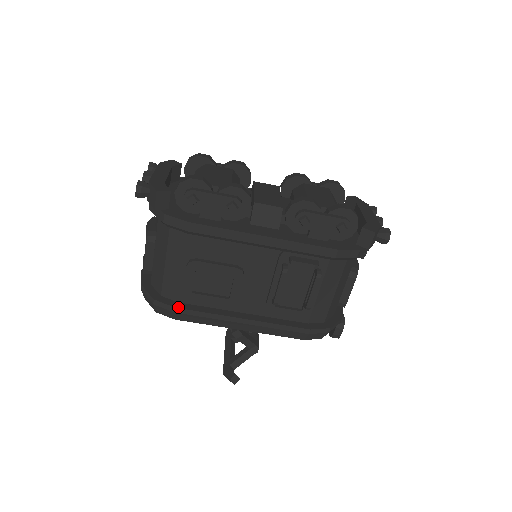
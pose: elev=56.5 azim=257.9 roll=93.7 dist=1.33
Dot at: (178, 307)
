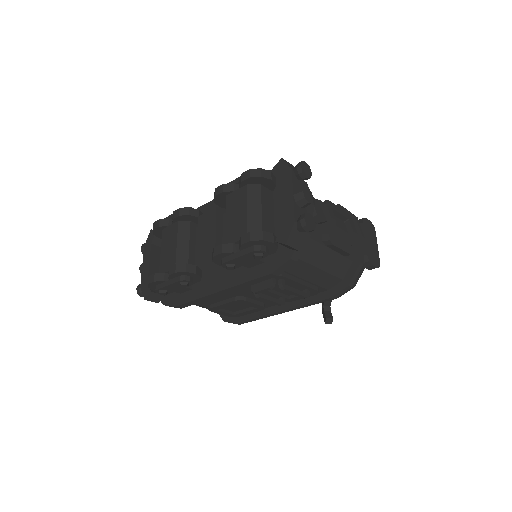
Dot at: (237, 322)
